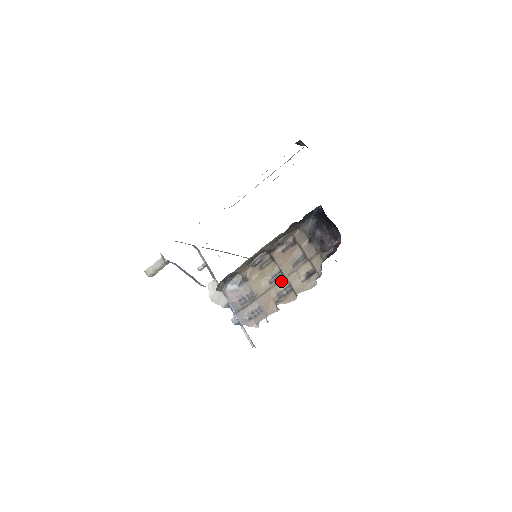
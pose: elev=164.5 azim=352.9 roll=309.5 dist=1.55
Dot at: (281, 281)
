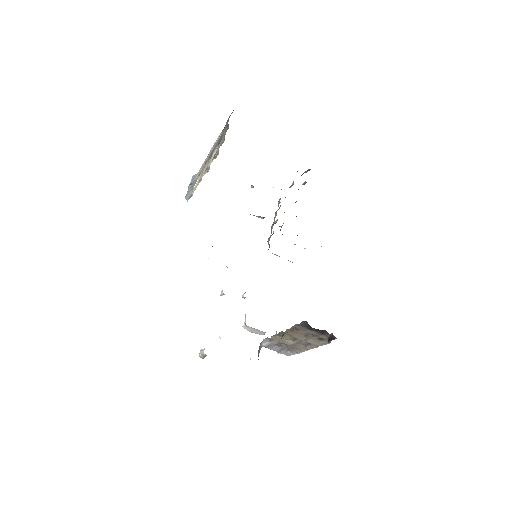
Dot at: (301, 342)
